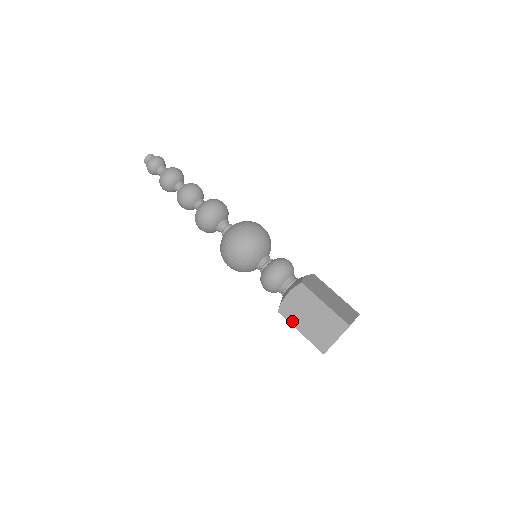
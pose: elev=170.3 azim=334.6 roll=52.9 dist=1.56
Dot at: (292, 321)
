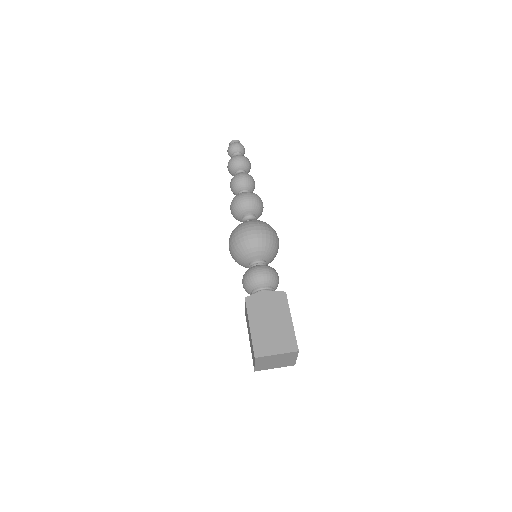
Dot at: occluded
